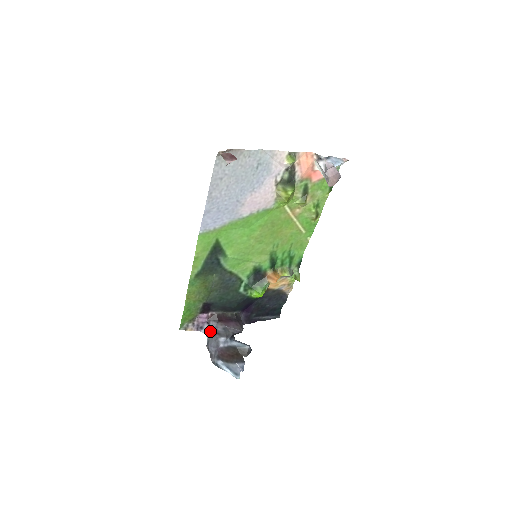
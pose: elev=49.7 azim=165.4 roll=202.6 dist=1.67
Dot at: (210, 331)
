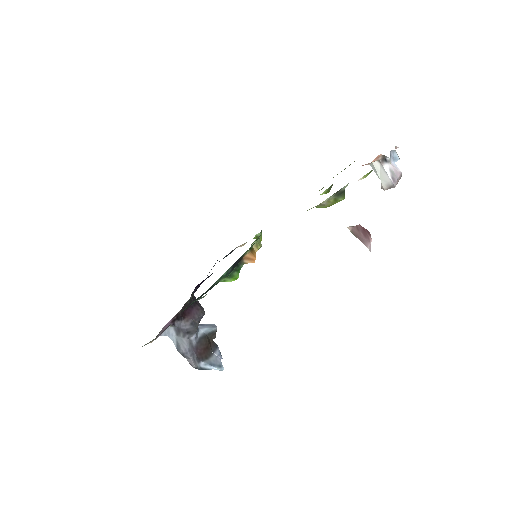
Dot at: (174, 332)
